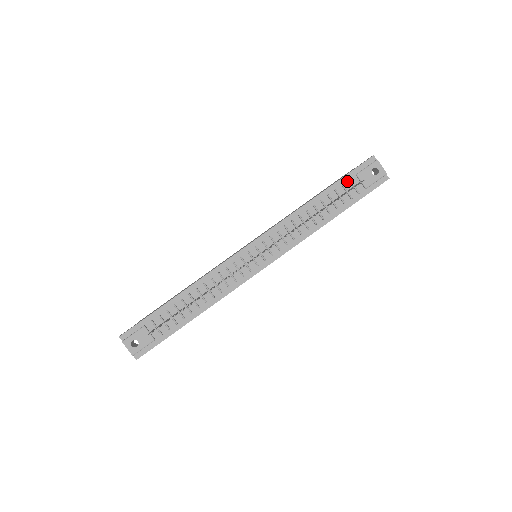
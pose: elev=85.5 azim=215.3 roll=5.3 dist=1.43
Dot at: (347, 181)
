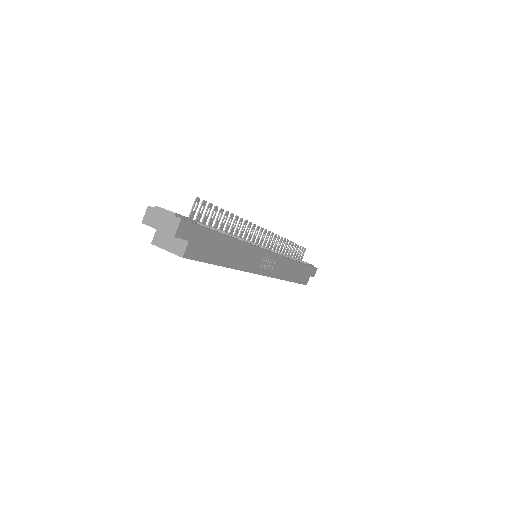
Dot at: occluded
